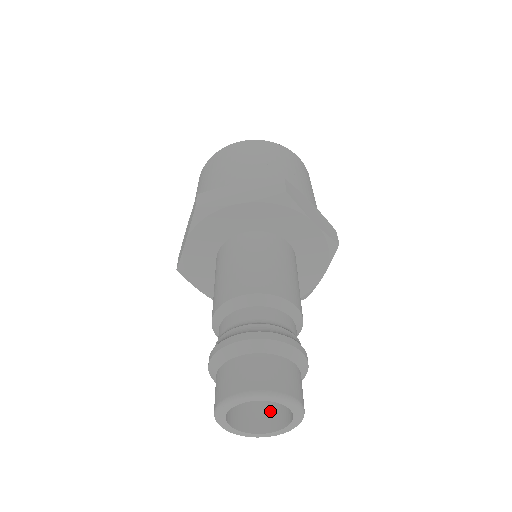
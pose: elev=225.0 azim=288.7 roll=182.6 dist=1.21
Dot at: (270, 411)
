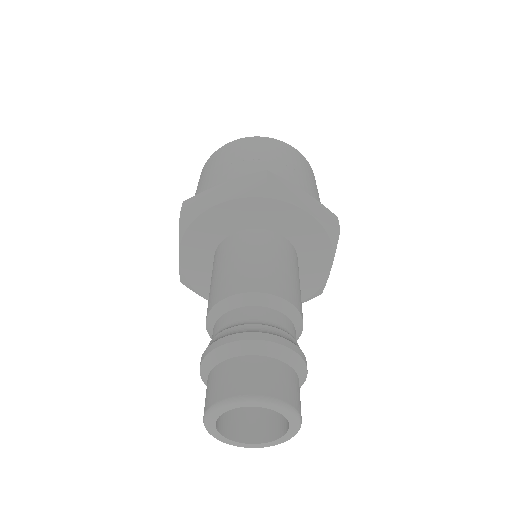
Dot at: (271, 418)
